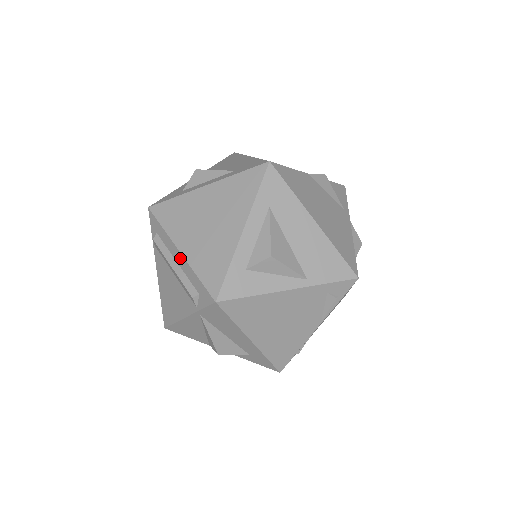
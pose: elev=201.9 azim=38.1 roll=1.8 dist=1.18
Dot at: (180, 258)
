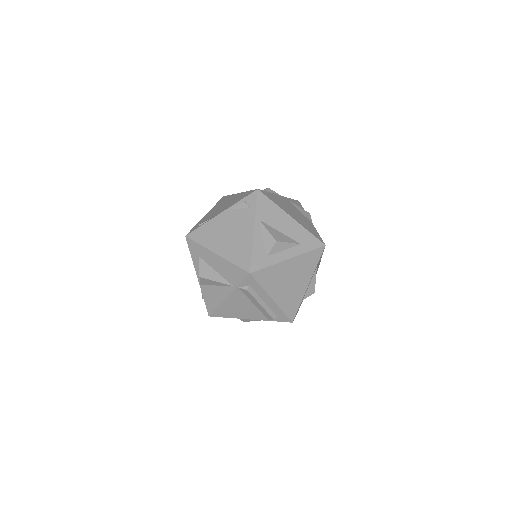
Dot at: (271, 302)
